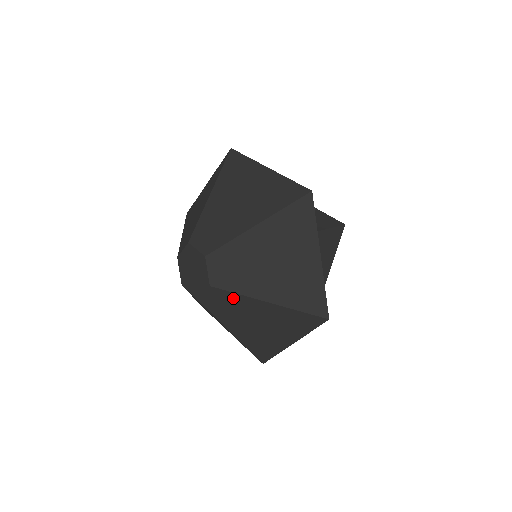
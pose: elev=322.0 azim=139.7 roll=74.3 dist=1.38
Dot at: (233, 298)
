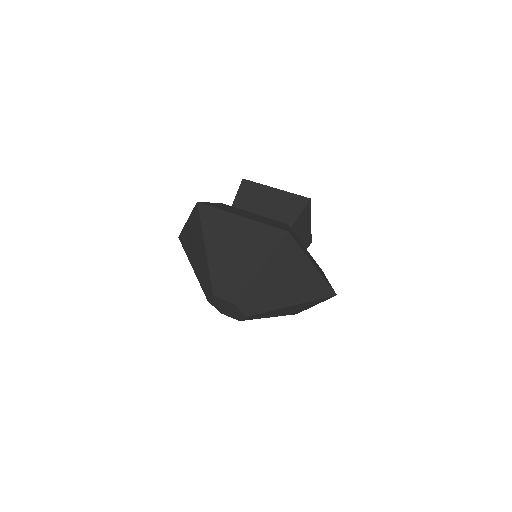
Dot at: (265, 313)
